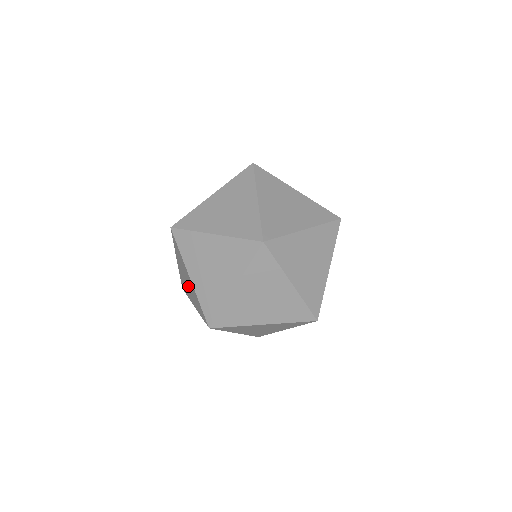
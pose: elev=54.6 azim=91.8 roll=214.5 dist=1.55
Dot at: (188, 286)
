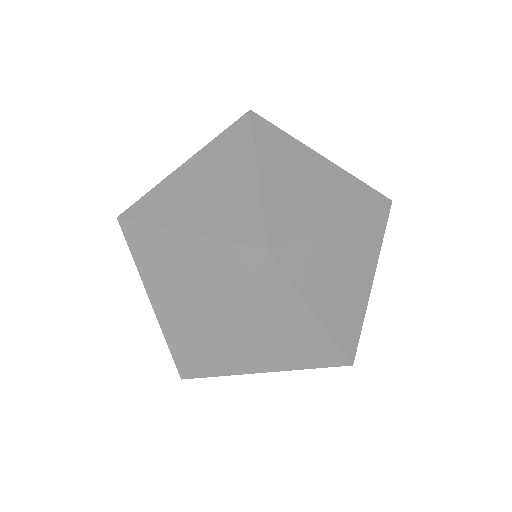
Dot at: occluded
